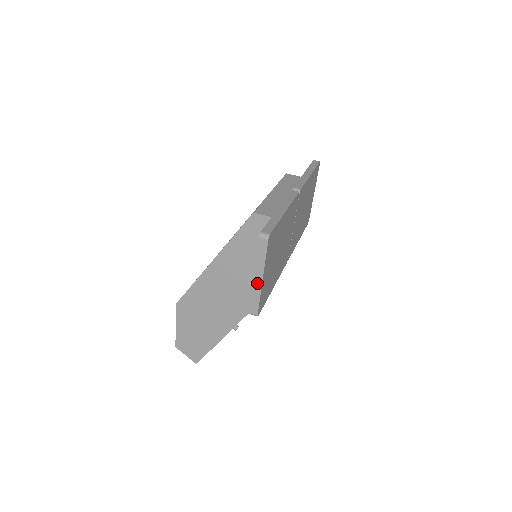
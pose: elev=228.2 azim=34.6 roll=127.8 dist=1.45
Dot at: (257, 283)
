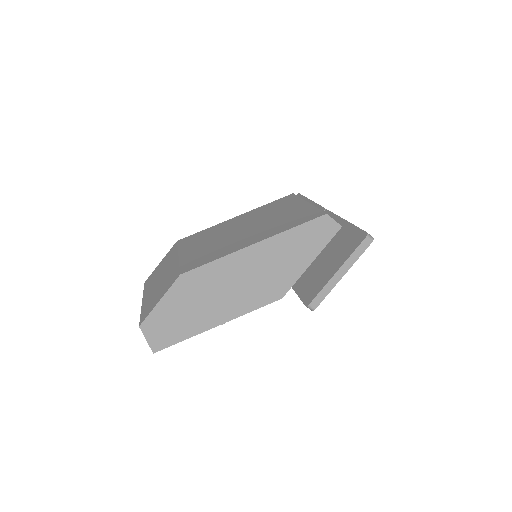
Dot at: (336, 278)
